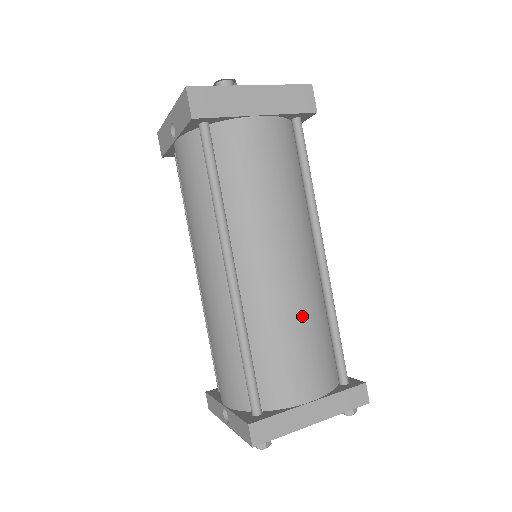
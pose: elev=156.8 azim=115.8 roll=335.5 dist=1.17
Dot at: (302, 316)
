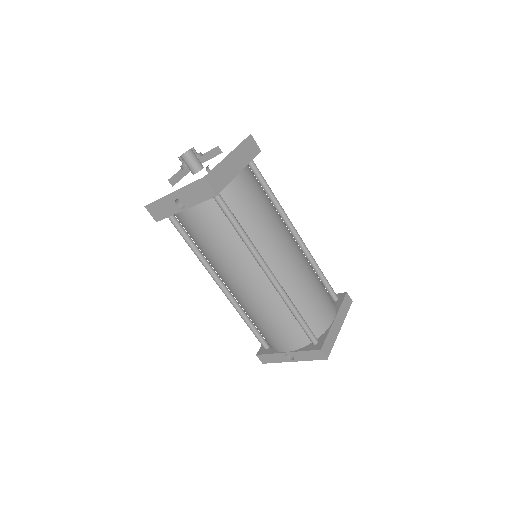
Dot at: (311, 277)
